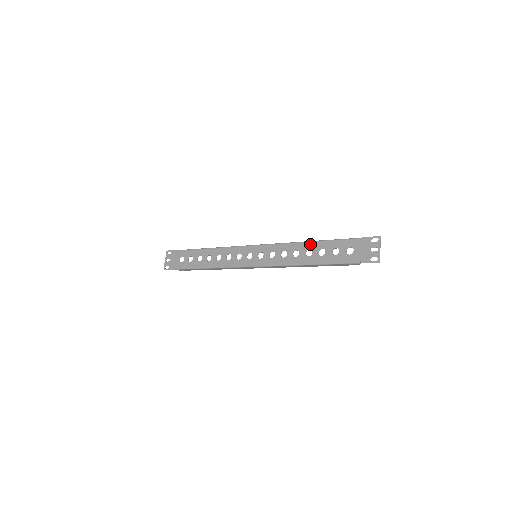
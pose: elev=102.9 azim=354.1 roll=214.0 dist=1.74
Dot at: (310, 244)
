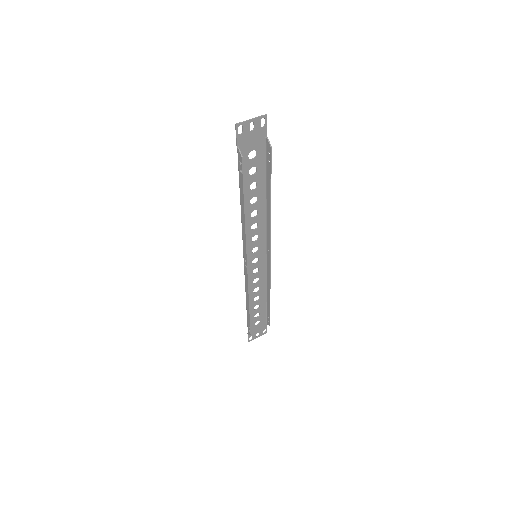
Dot at: (263, 195)
